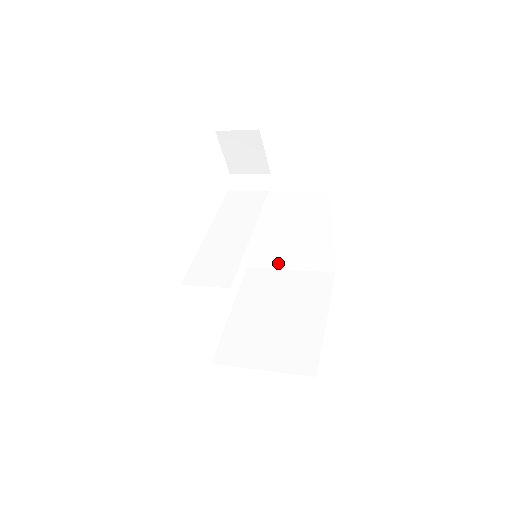
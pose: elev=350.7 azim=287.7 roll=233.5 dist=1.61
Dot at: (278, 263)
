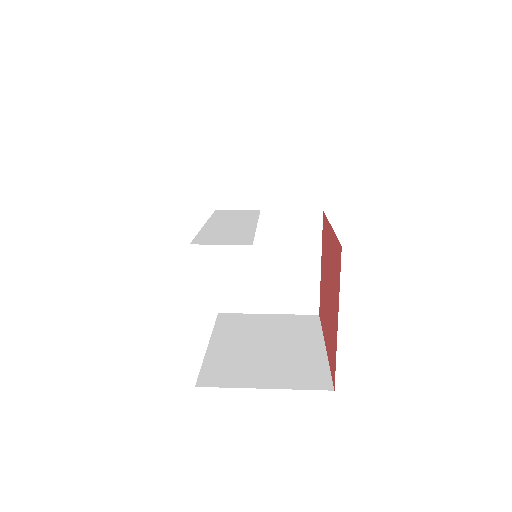
Dot at: (256, 305)
